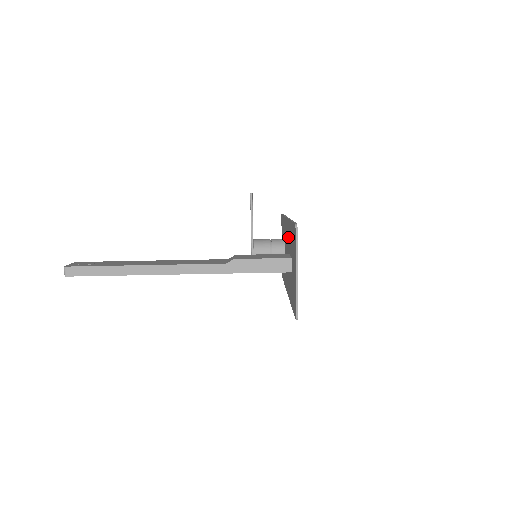
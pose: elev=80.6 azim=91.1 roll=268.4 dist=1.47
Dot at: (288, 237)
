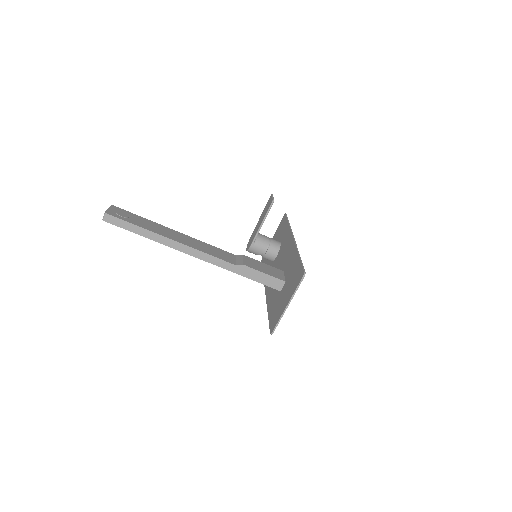
Dot at: (288, 257)
